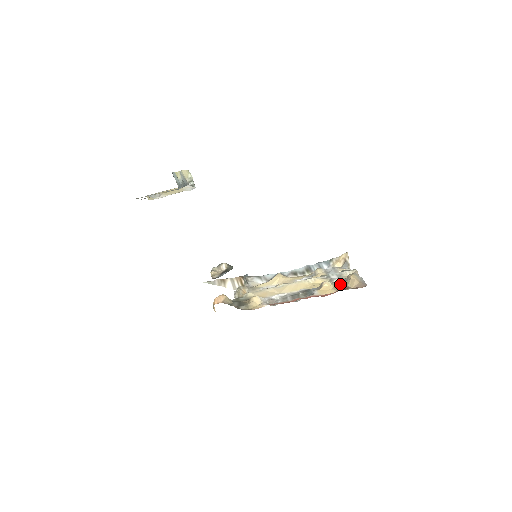
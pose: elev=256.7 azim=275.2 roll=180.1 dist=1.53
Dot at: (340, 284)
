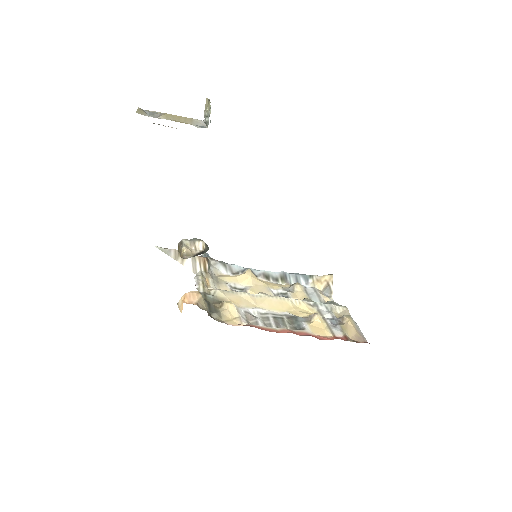
Dot at: (335, 326)
